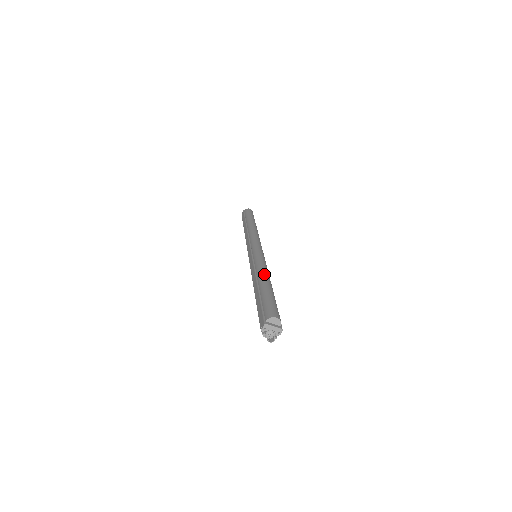
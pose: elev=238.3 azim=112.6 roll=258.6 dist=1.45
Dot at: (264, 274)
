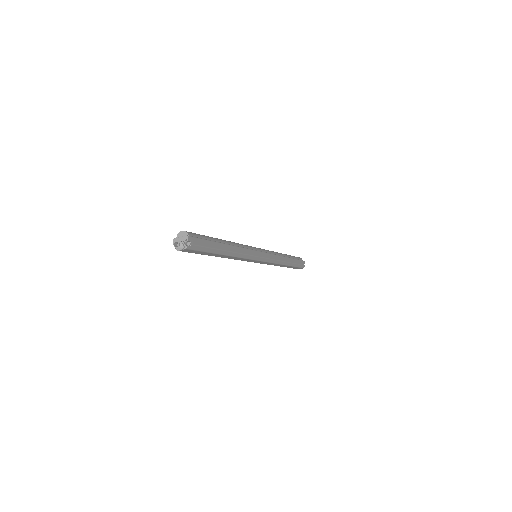
Dot at: occluded
